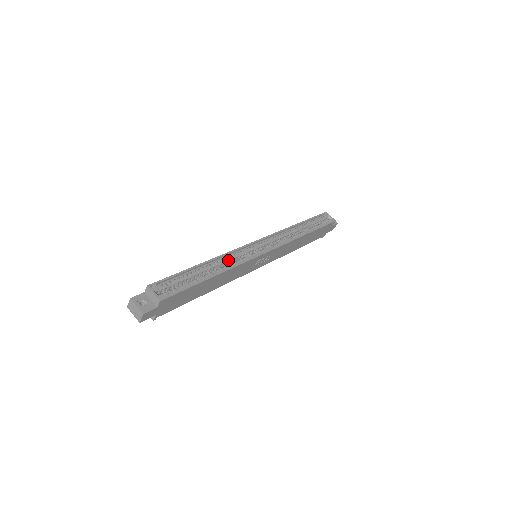
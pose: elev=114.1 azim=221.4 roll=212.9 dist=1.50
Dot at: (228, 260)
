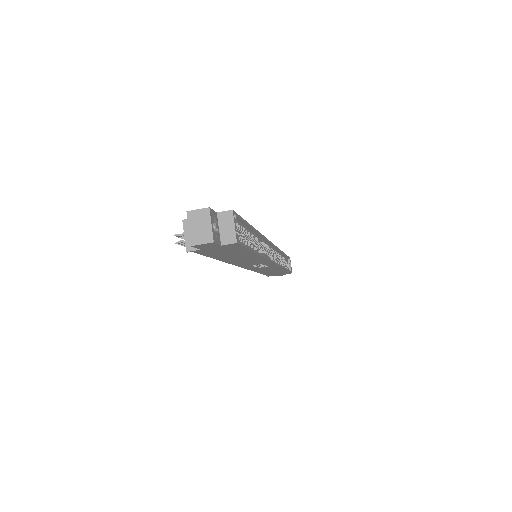
Dot at: (260, 244)
